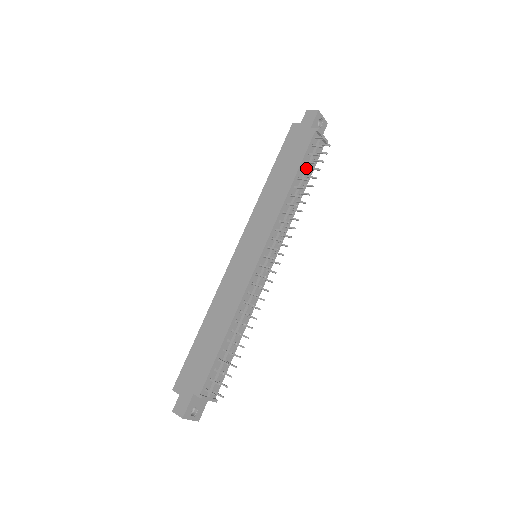
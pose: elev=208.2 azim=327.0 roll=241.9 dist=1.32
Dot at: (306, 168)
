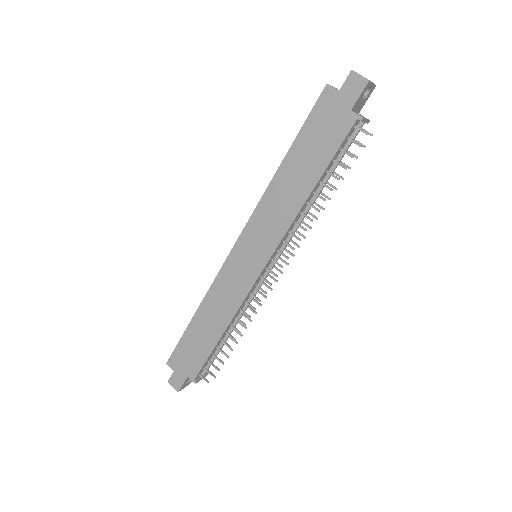
Dot at: (333, 165)
